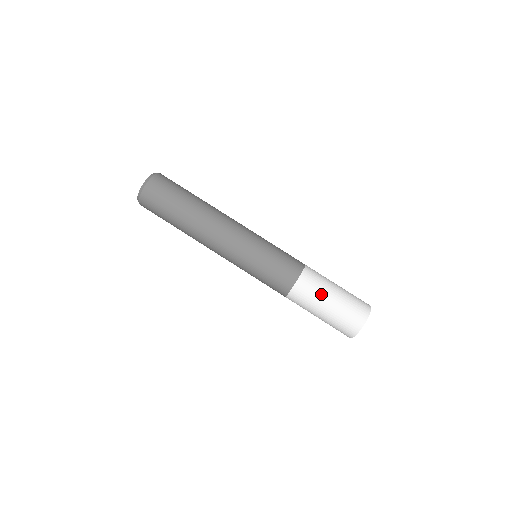
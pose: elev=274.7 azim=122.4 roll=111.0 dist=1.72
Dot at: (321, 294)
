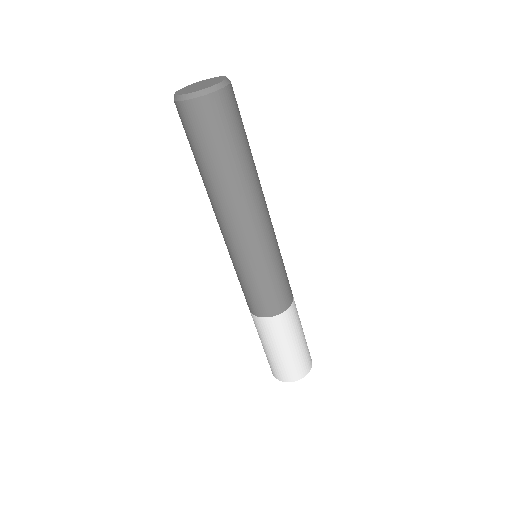
Dot at: (293, 334)
